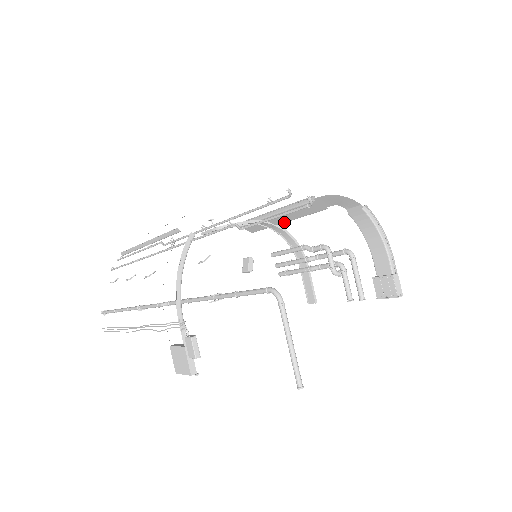
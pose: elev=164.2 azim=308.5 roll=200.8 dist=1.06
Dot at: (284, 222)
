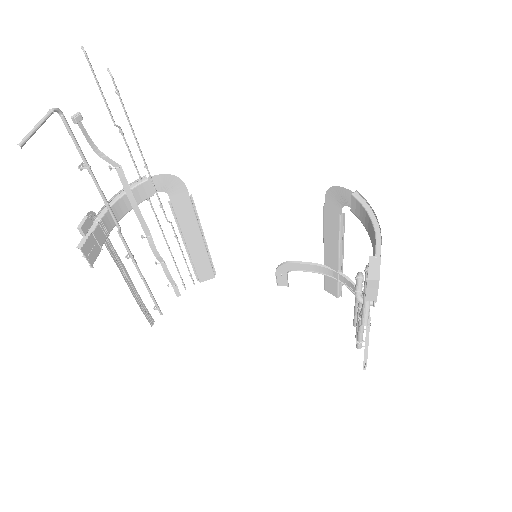
Dot at: (338, 262)
